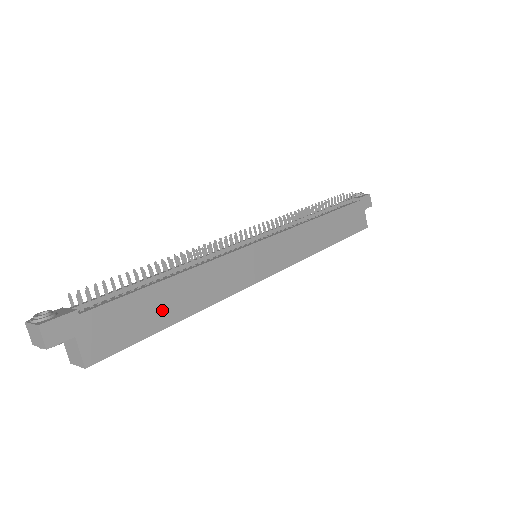
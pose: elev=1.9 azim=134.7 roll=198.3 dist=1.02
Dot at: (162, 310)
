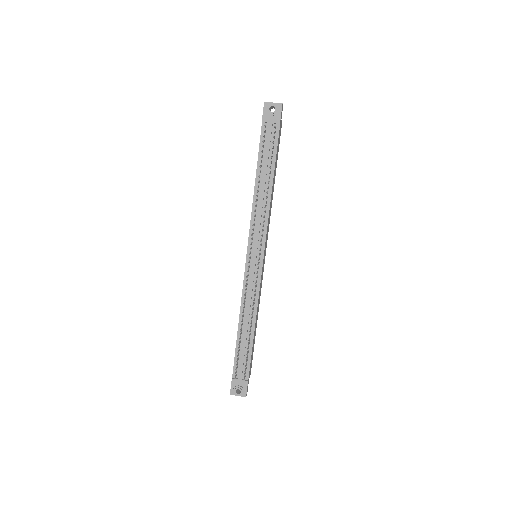
Dot at: occluded
